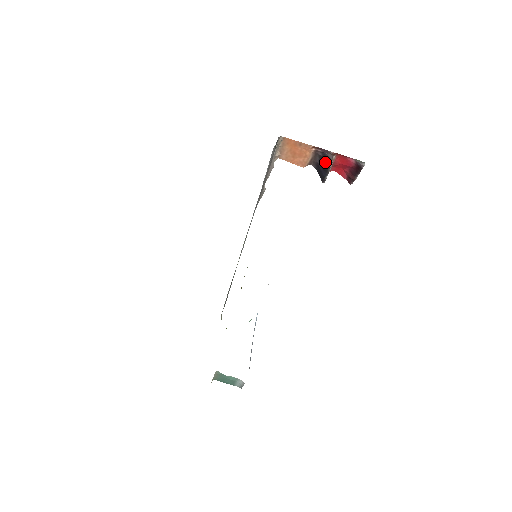
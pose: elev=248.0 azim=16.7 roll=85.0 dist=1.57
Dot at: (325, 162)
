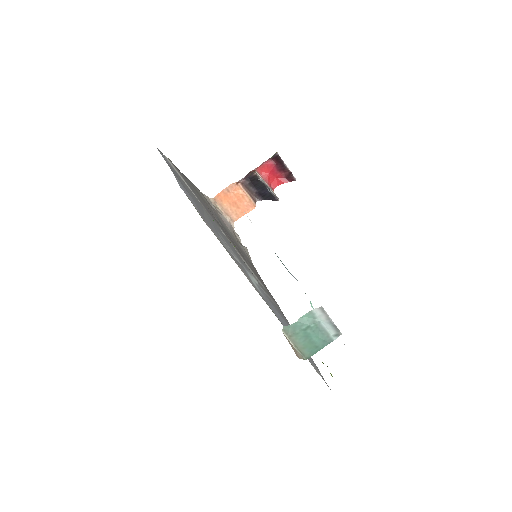
Dot at: (256, 182)
